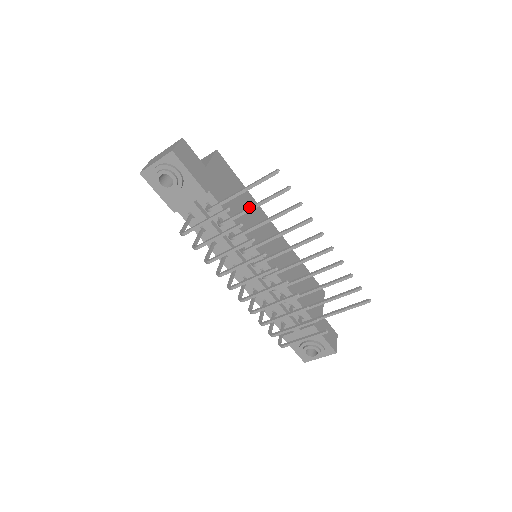
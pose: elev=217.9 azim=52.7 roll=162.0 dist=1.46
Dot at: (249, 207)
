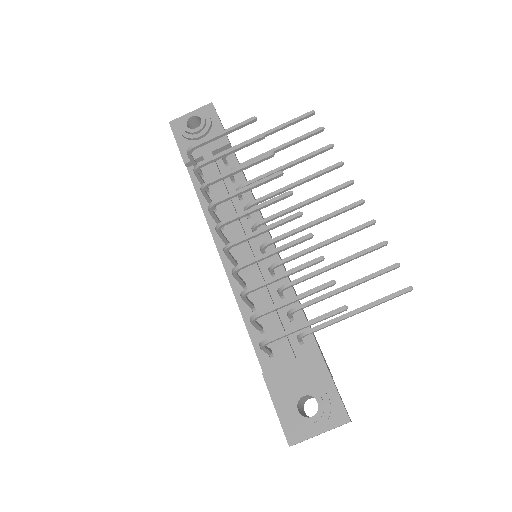
Dot at: (273, 150)
